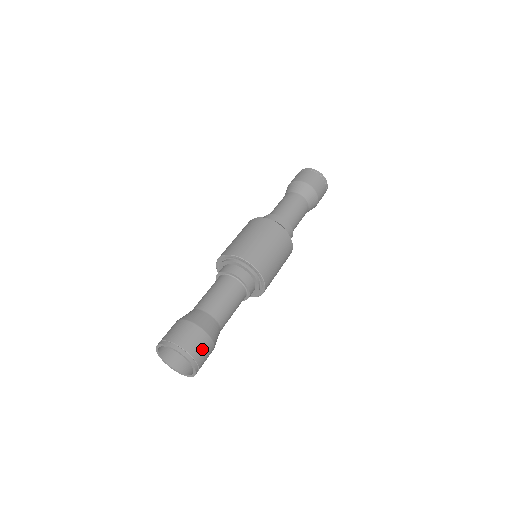
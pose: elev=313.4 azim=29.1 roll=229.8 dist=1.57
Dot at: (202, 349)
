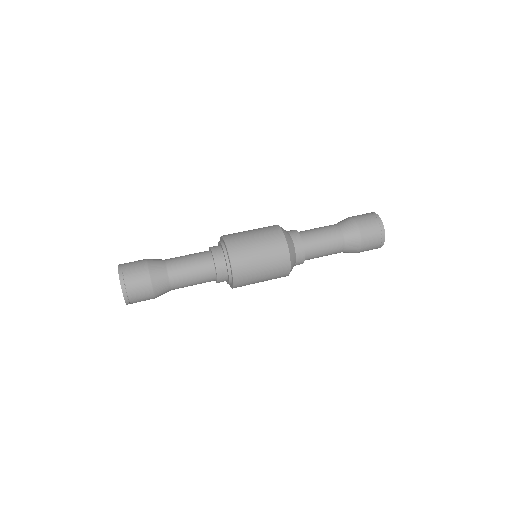
Dot at: (141, 296)
